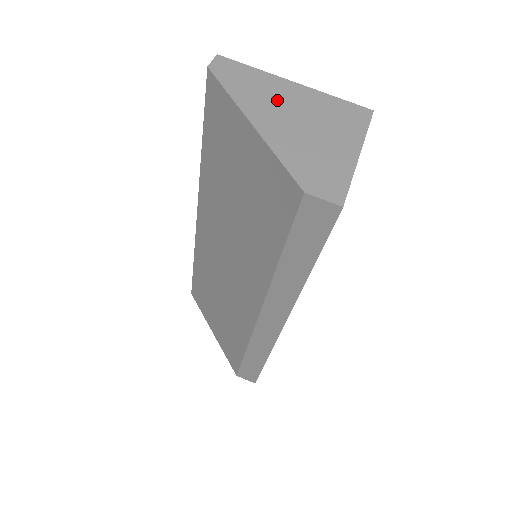
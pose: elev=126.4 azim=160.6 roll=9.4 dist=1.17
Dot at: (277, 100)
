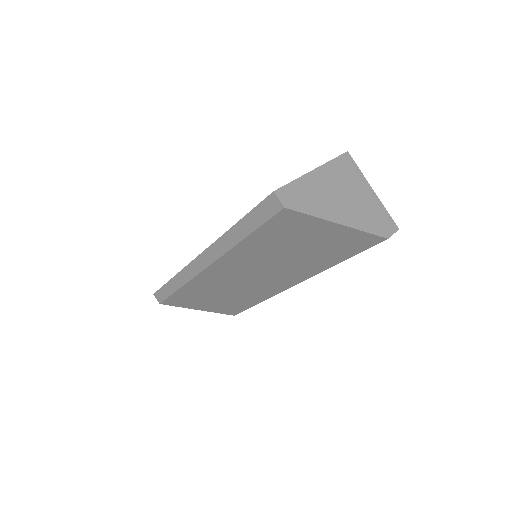
Dot at: (326, 194)
